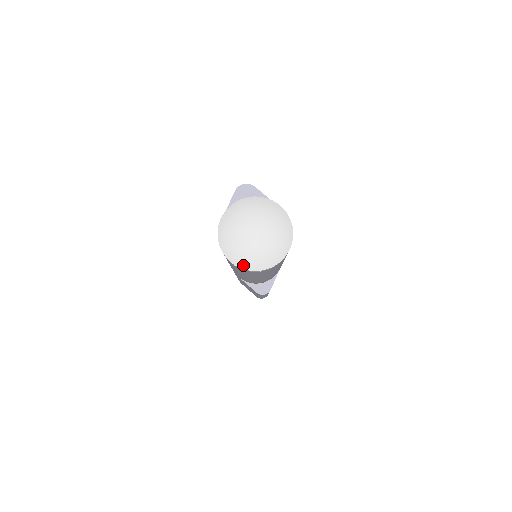
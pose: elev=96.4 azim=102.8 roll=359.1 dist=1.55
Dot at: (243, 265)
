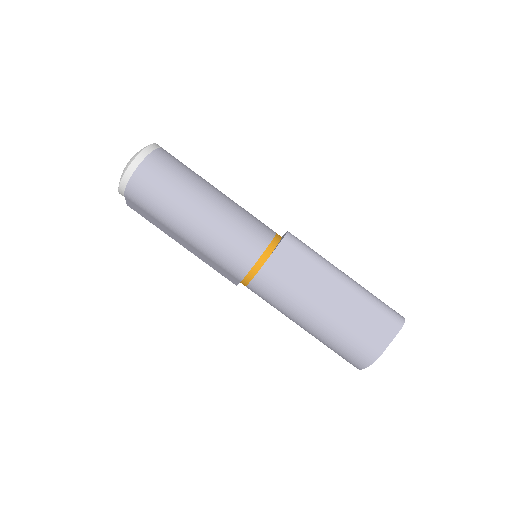
Dot at: (136, 155)
